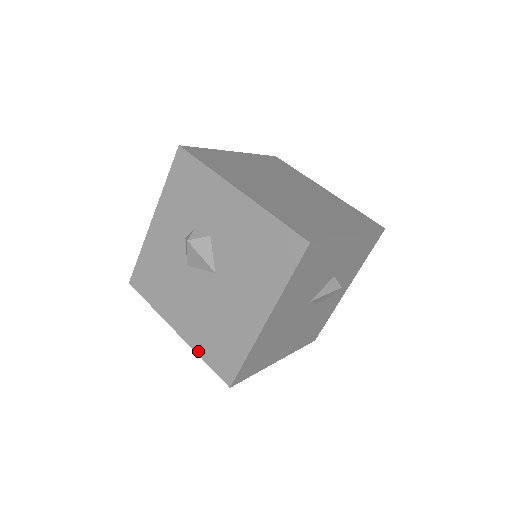
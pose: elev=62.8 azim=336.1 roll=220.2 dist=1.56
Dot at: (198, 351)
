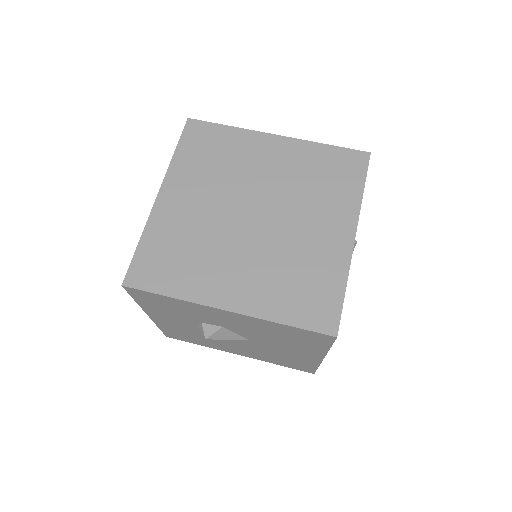
Dot at: (270, 362)
